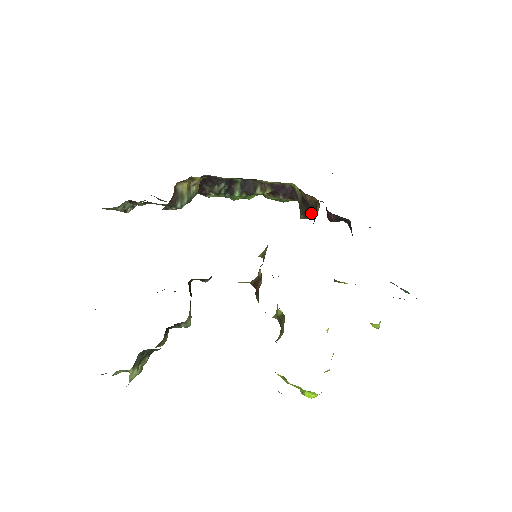
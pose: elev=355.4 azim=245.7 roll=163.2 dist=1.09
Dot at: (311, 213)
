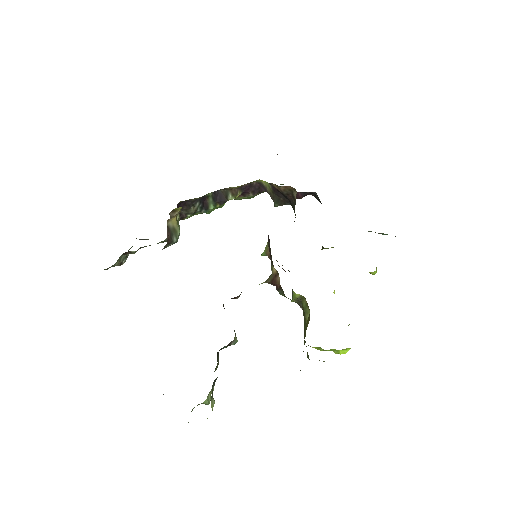
Dot at: (285, 200)
